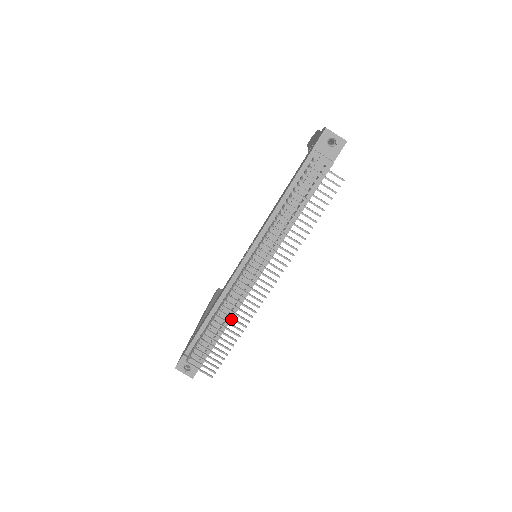
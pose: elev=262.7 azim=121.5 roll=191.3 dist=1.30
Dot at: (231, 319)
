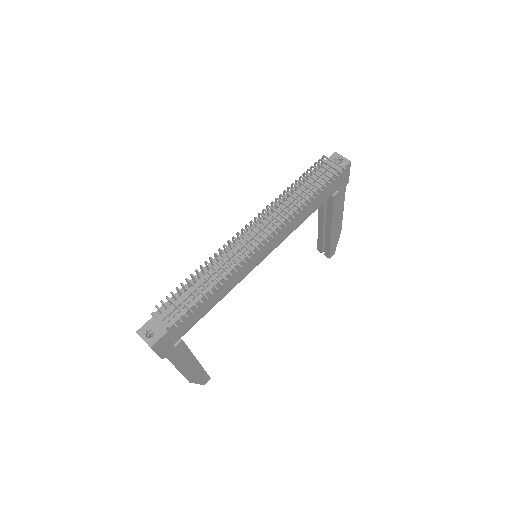
Dot at: (217, 282)
